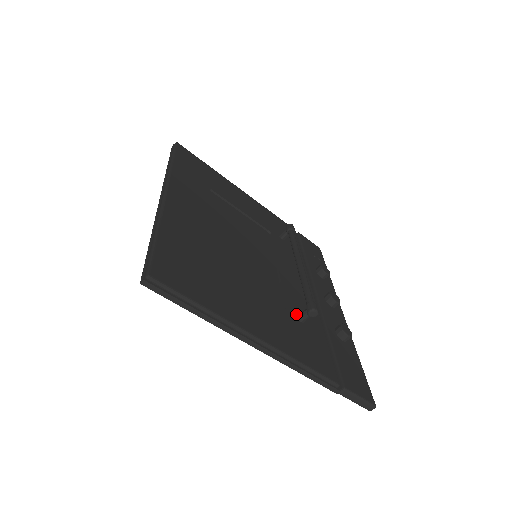
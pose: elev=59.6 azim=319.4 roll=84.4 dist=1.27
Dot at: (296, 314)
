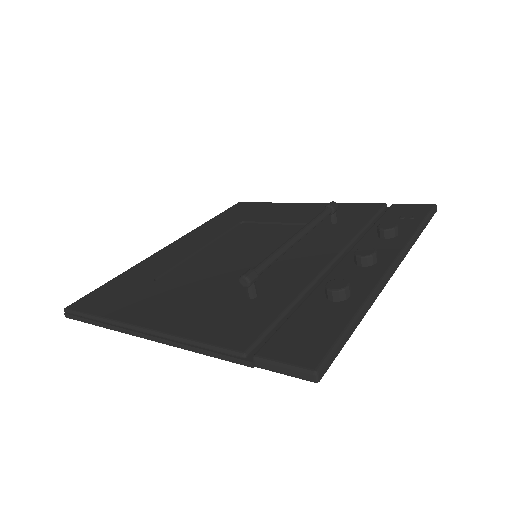
Dot at: occluded
